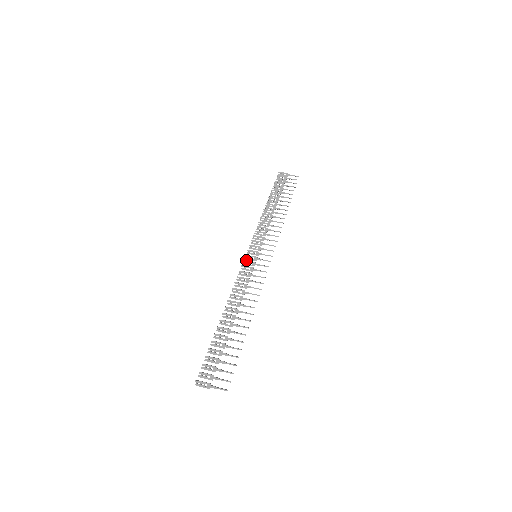
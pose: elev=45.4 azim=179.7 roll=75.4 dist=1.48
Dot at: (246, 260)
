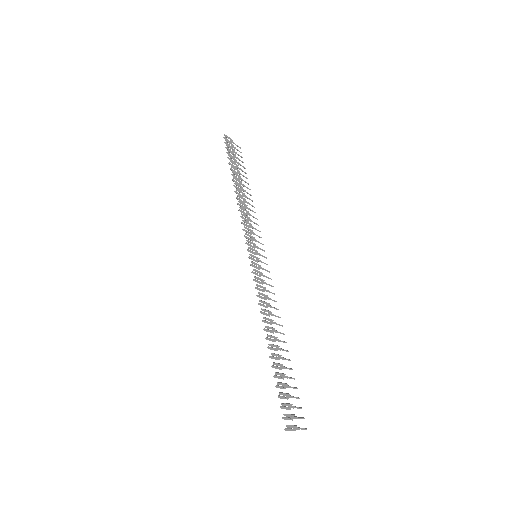
Dot at: (254, 262)
